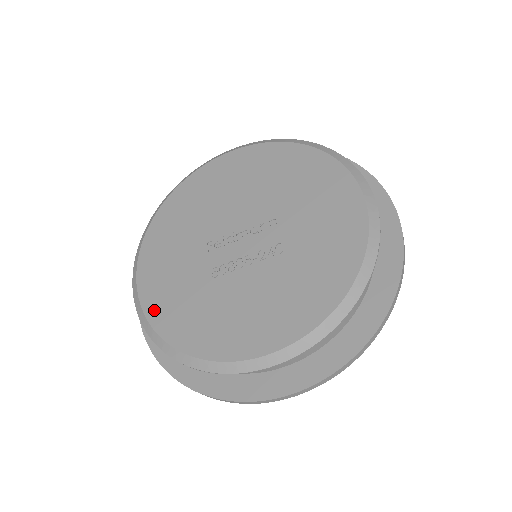
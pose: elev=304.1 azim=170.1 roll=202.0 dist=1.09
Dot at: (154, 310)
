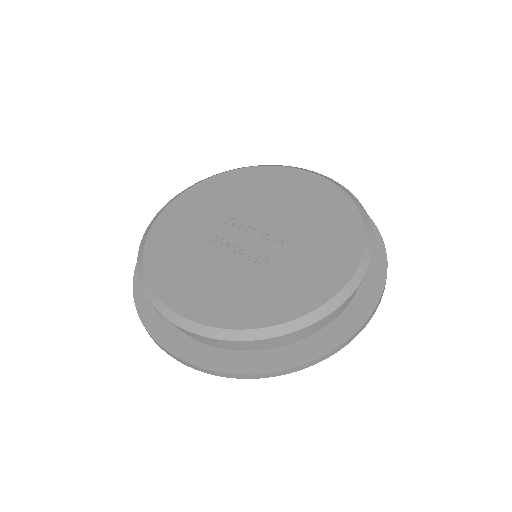
Dot at: (159, 228)
